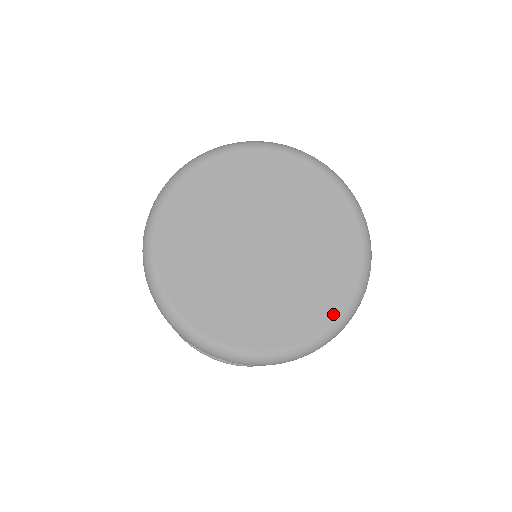
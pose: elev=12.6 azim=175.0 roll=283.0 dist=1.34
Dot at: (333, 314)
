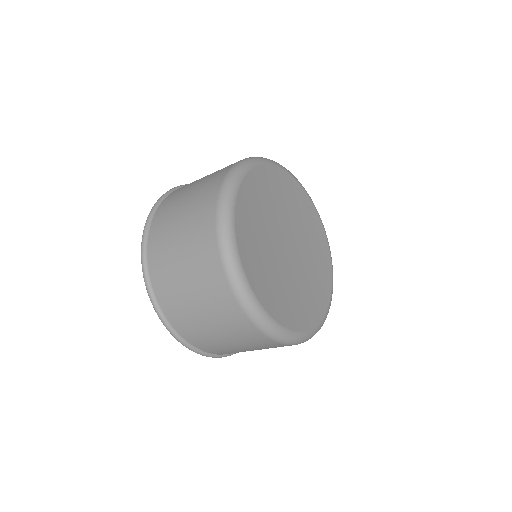
Dot at: (299, 327)
